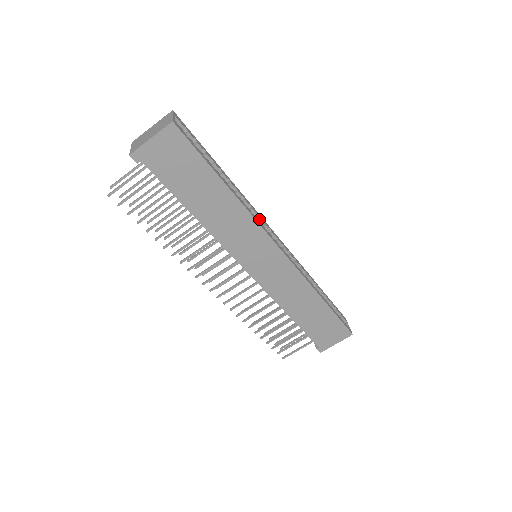
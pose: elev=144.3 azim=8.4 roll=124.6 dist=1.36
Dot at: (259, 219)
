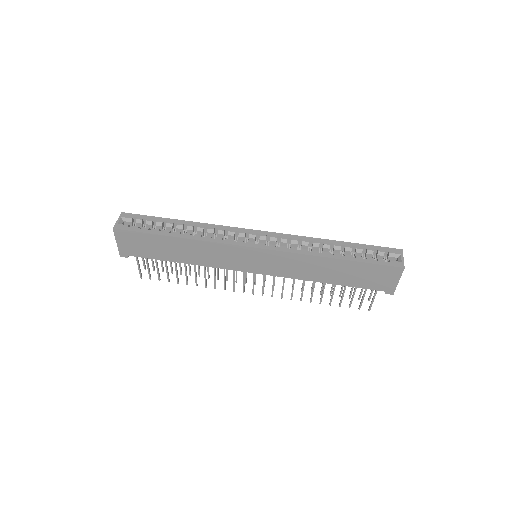
Dot at: (230, 233)
